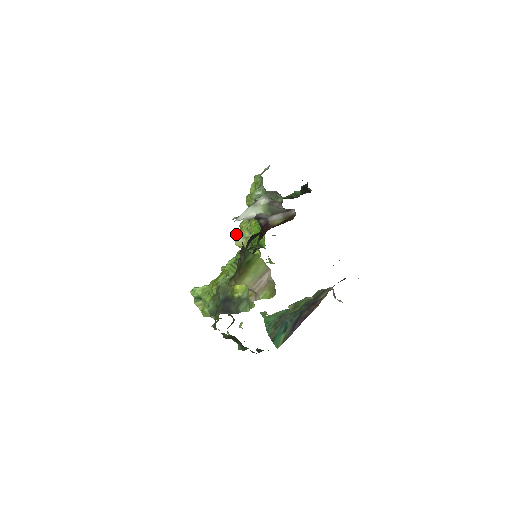
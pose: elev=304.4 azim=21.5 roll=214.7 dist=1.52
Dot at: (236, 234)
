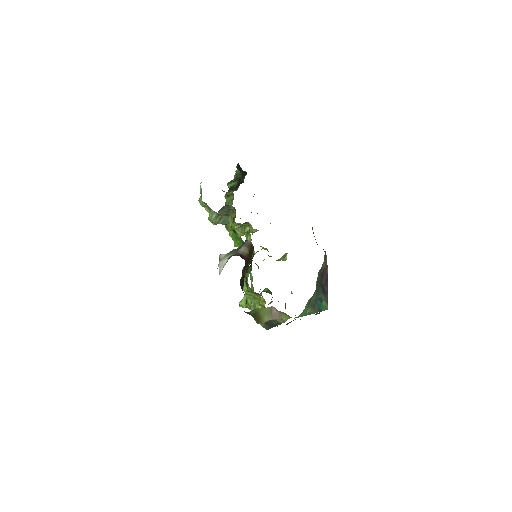
Dot at: occluded
